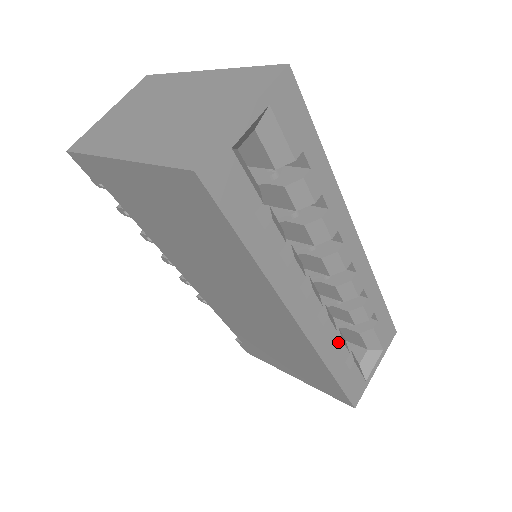
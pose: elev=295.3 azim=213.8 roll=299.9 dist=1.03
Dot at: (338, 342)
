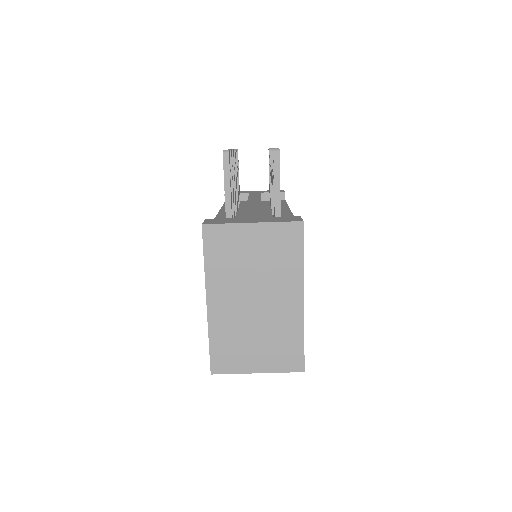
Dot at: occluded
